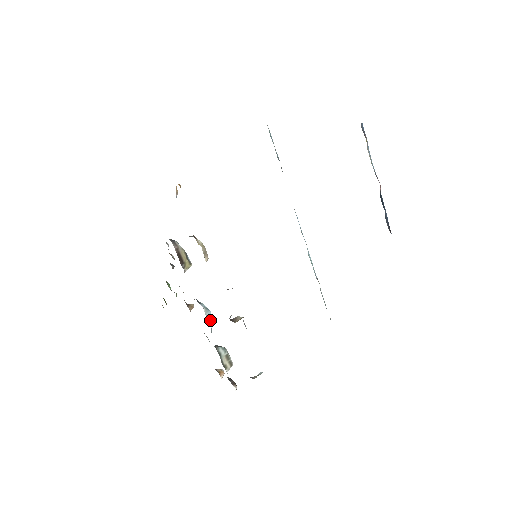
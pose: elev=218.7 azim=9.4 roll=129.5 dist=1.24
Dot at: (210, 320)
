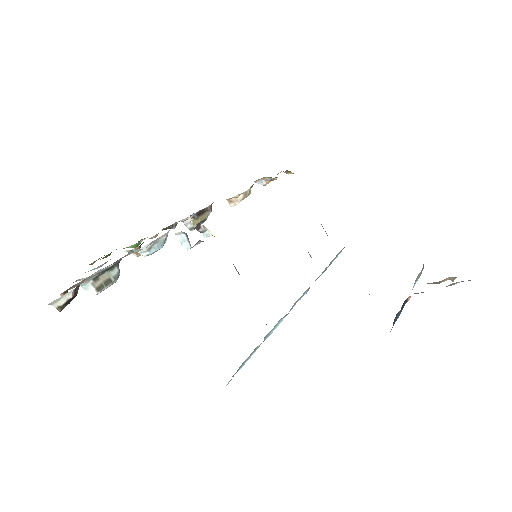
Dot at: (153, 248)
